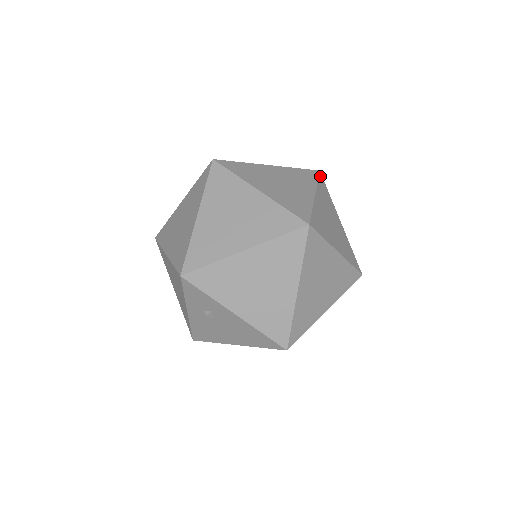
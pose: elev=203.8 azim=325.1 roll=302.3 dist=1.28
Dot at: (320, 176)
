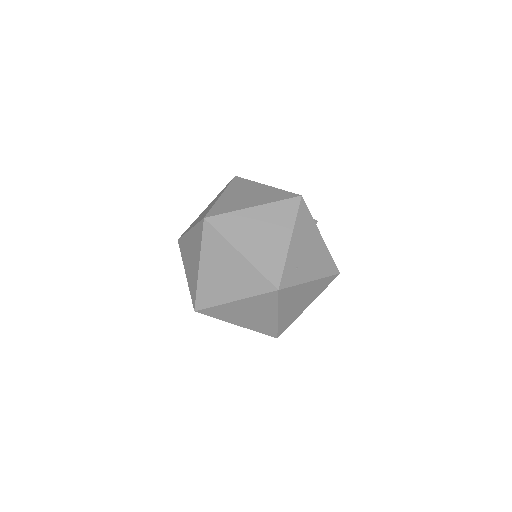
Dot at: (334, 278)
